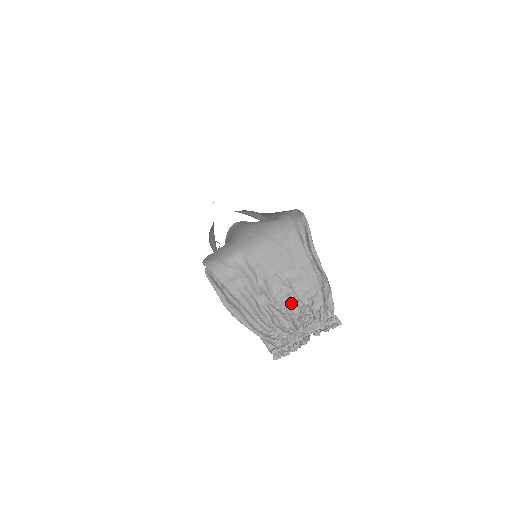
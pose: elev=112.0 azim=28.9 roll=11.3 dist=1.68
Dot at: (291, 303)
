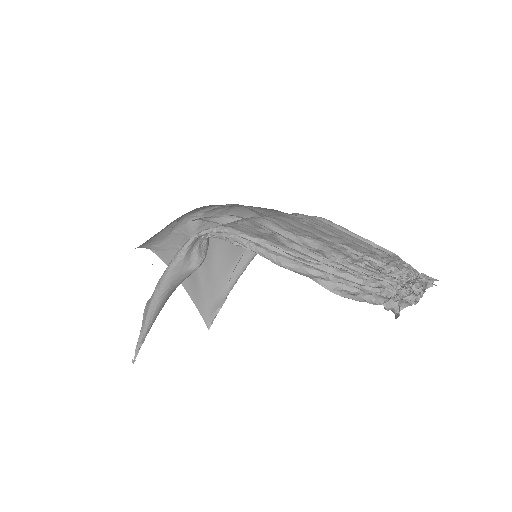
Dot at: (363, 260)
